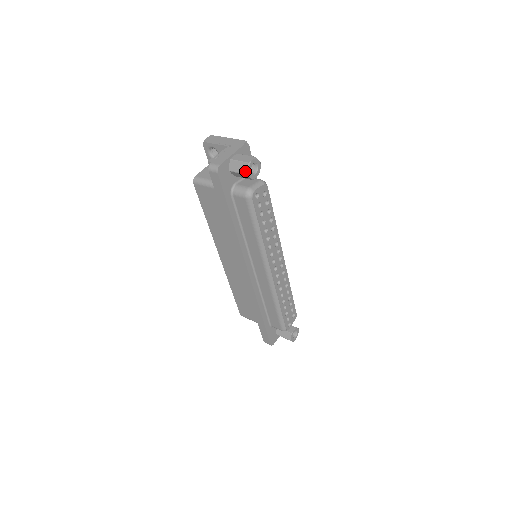
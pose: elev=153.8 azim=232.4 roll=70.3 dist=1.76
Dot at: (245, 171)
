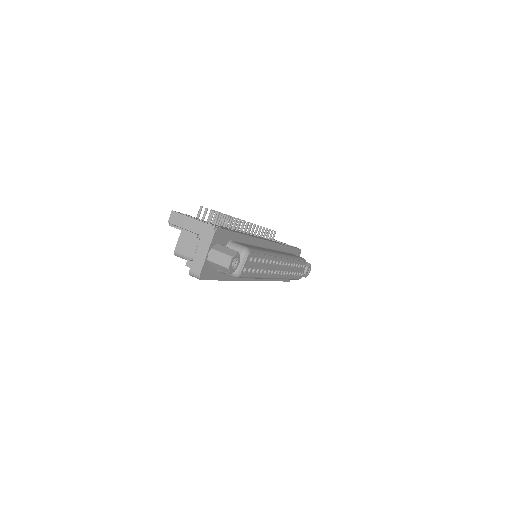
Dot at: (227, 272)
